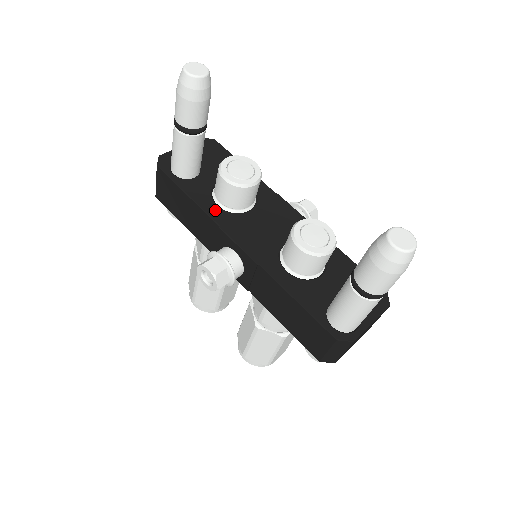
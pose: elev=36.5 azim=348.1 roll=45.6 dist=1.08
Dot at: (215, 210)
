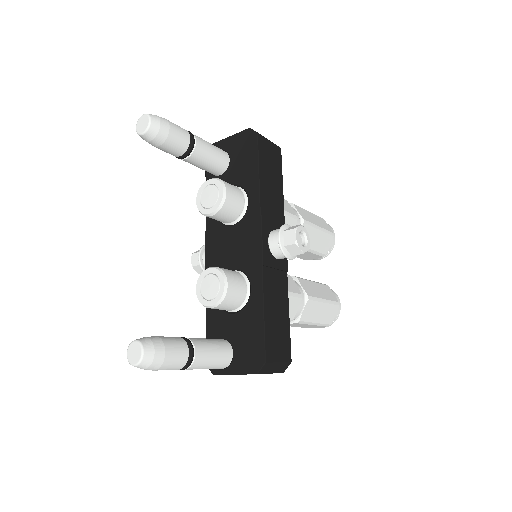
Dot at: occluded
